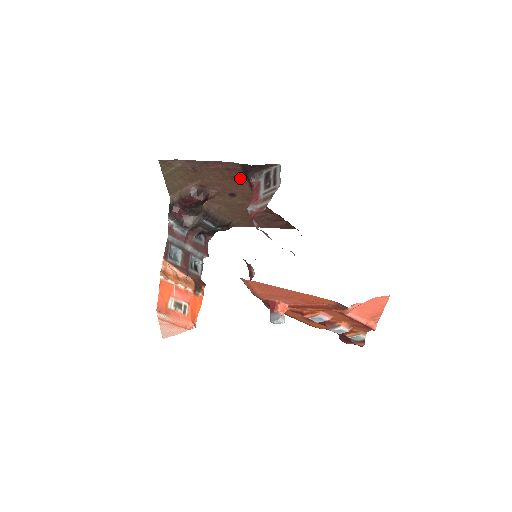
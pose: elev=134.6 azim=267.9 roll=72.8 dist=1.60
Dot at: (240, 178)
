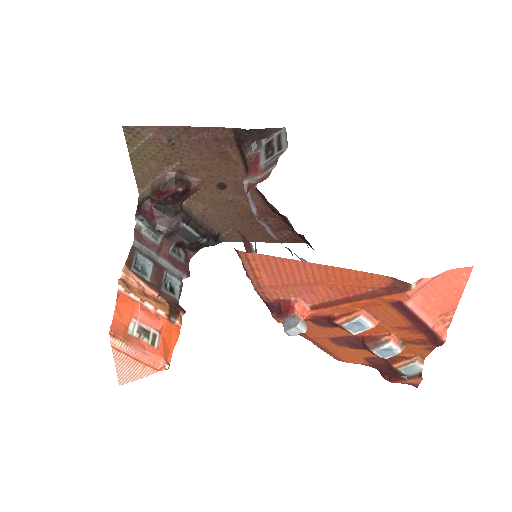
Dot at: (232, 156)
